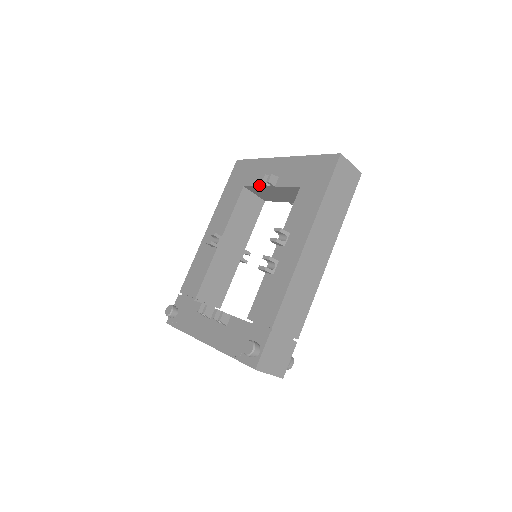
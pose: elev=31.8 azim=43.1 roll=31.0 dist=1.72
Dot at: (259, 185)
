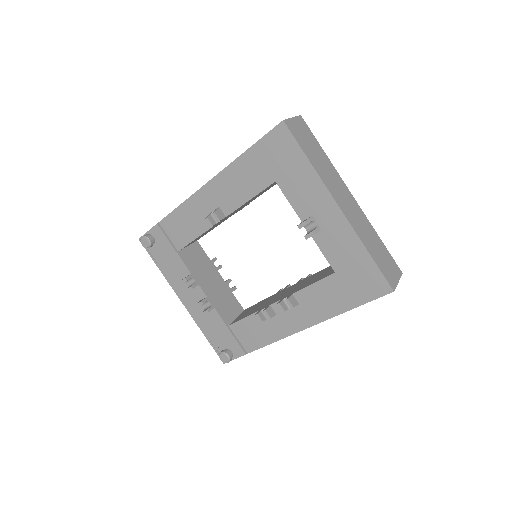
Dot at: (295, 209)
